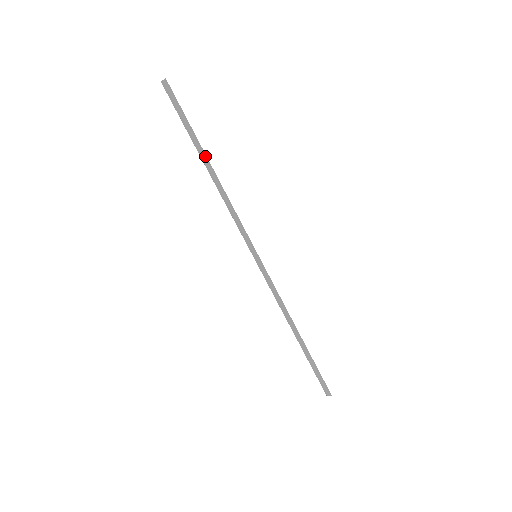
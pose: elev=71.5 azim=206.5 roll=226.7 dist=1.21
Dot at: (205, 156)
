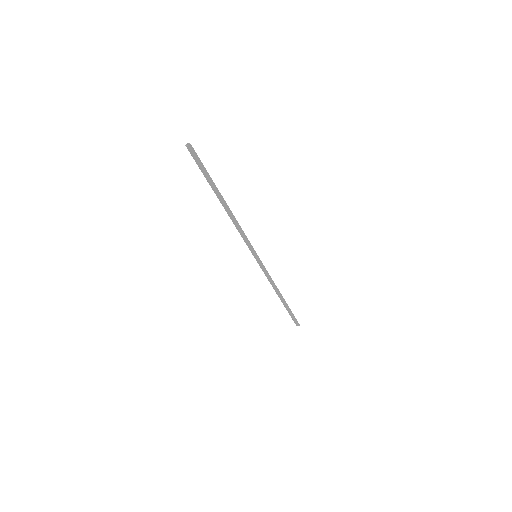
Dot at: (222, 197)
